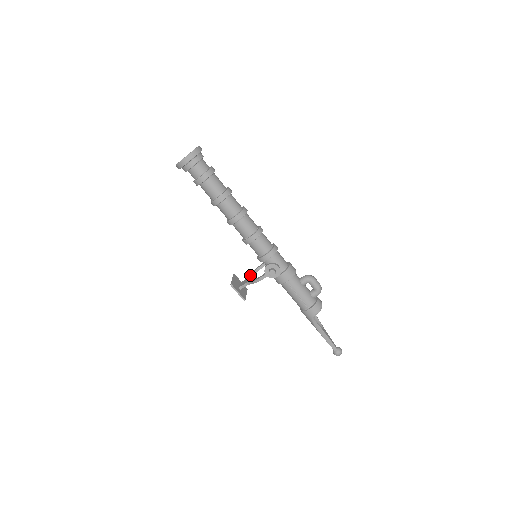
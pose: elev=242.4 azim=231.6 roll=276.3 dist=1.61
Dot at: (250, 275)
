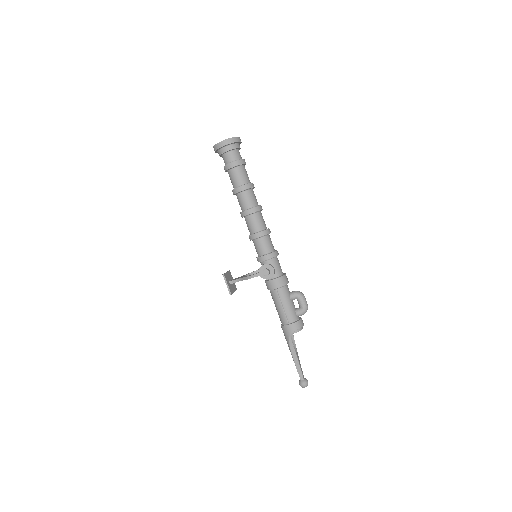
Dot at: (244, 275)
